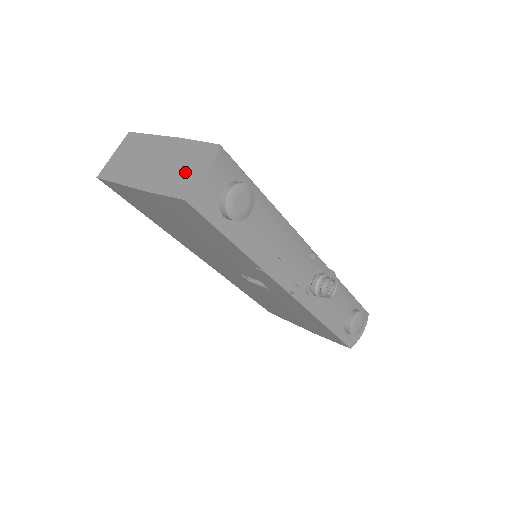
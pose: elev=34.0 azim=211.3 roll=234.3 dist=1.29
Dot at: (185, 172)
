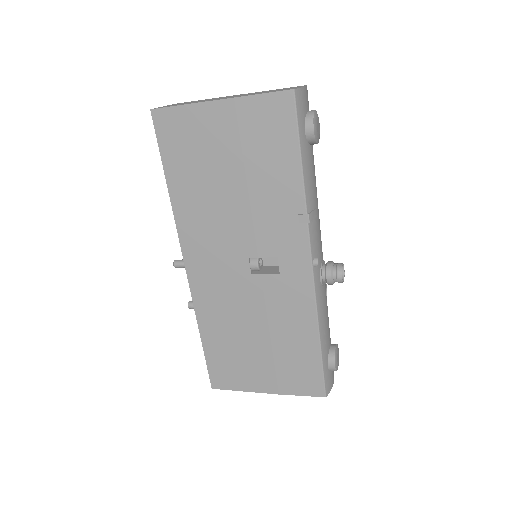
Dot at: occluded
